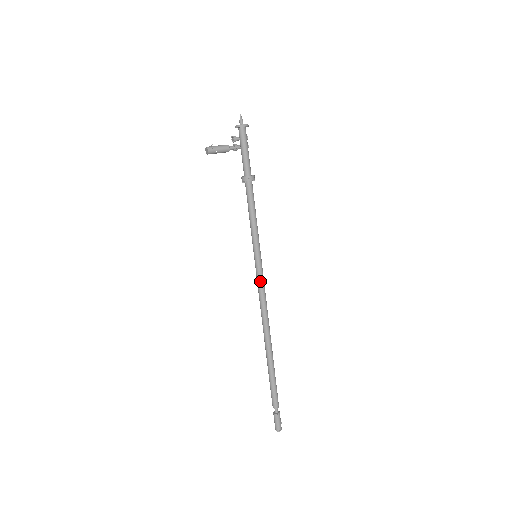
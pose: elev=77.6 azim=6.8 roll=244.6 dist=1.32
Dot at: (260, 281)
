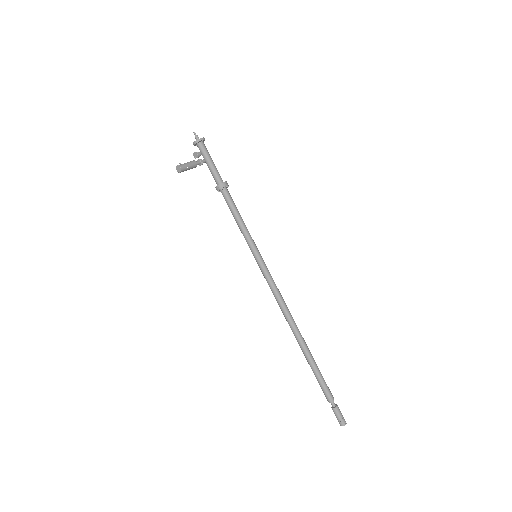
Dot at: (269, 278)
